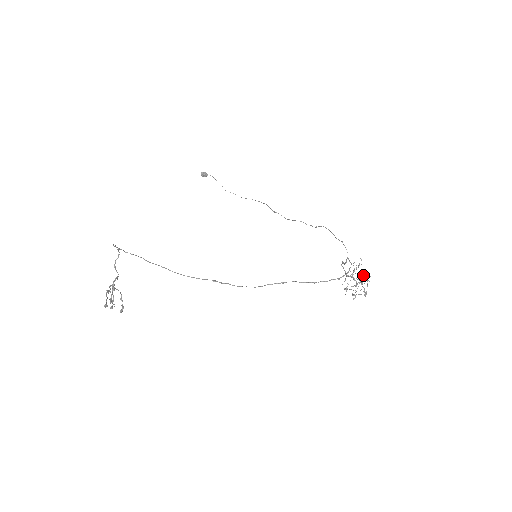
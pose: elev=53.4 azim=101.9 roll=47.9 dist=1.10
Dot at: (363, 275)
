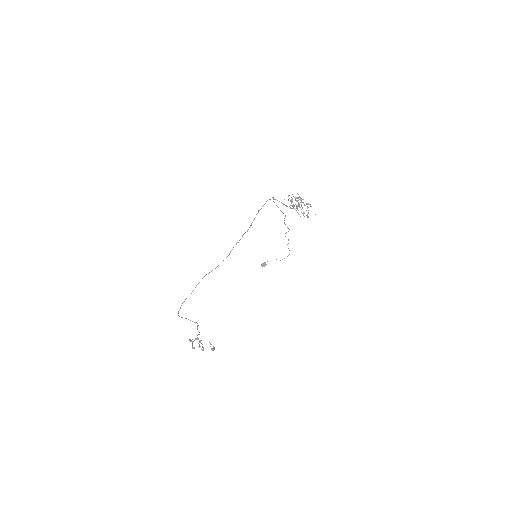
Dot at: (296, 198)
